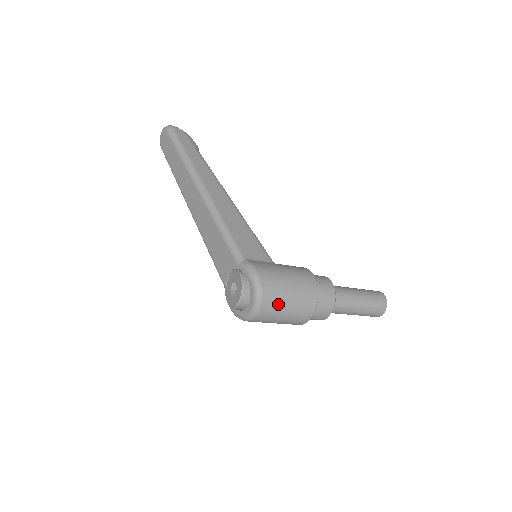
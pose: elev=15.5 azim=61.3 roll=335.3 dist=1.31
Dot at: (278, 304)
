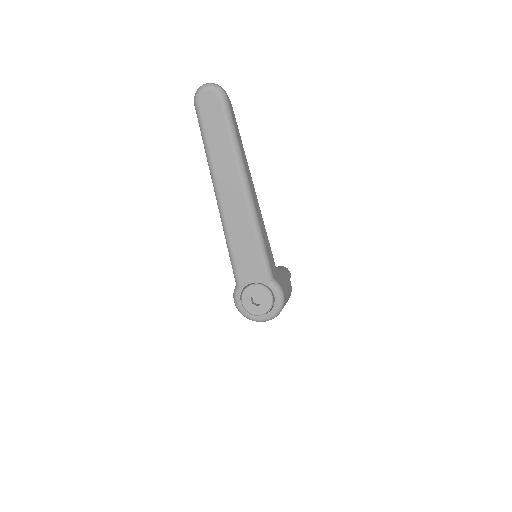
Dot at: occluded
